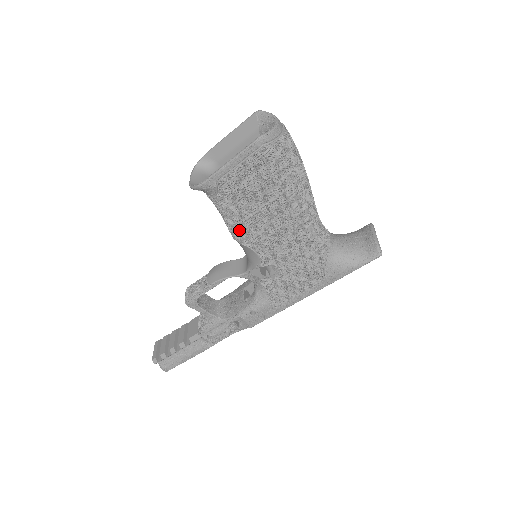
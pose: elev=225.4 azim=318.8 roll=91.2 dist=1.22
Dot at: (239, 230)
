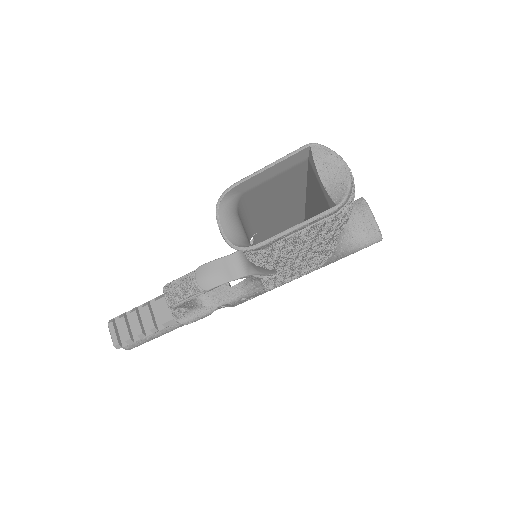
Dot at: (268, 263)
